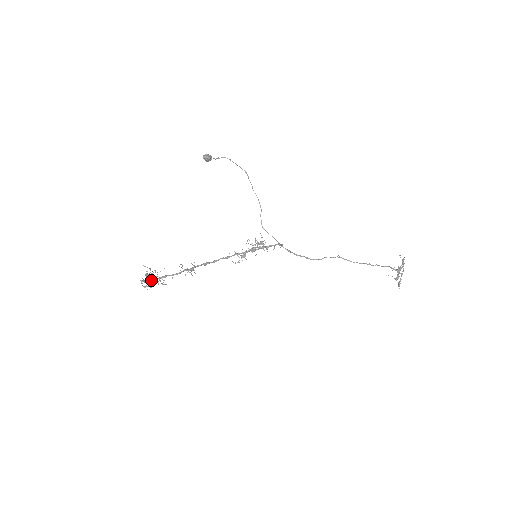
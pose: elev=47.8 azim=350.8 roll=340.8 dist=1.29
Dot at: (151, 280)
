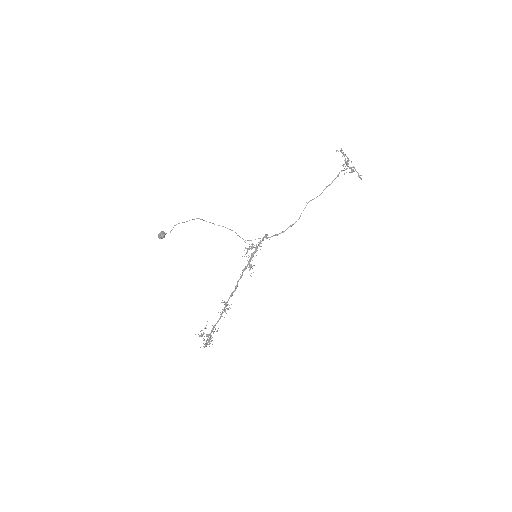
Dot at: occluded
